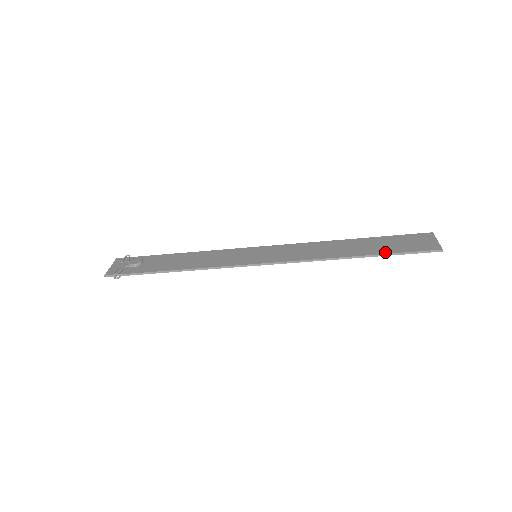
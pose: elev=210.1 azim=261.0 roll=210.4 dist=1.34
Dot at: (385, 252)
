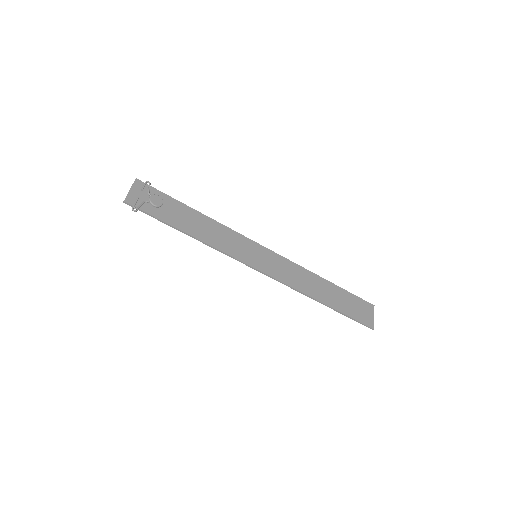
Dot at: (341, 310)
